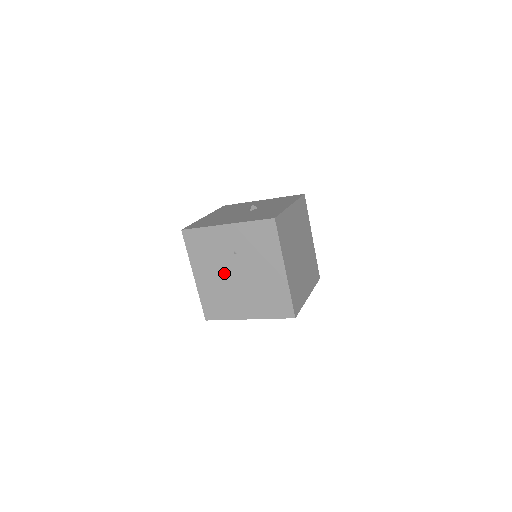
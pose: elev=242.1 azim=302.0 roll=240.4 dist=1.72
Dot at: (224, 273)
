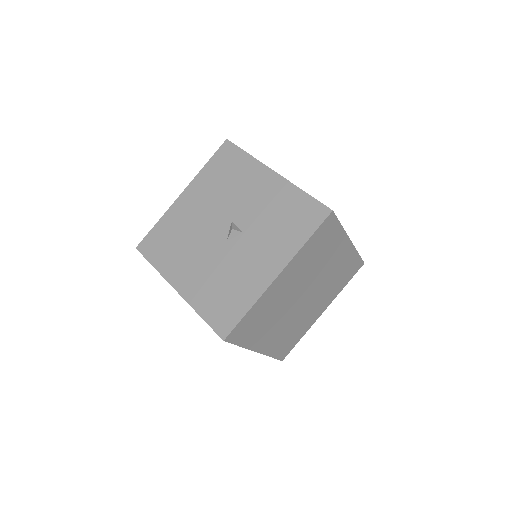
Dot at: occluded
